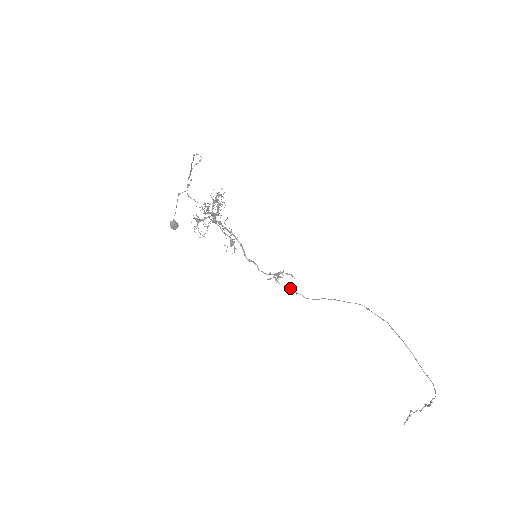
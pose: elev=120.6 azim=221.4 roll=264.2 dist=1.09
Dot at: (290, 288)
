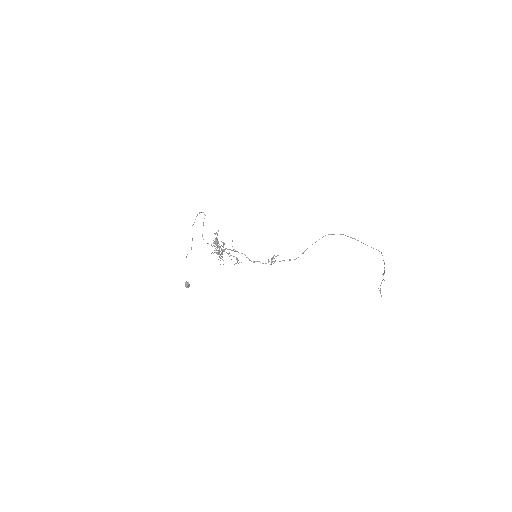
Dot at: occluded
